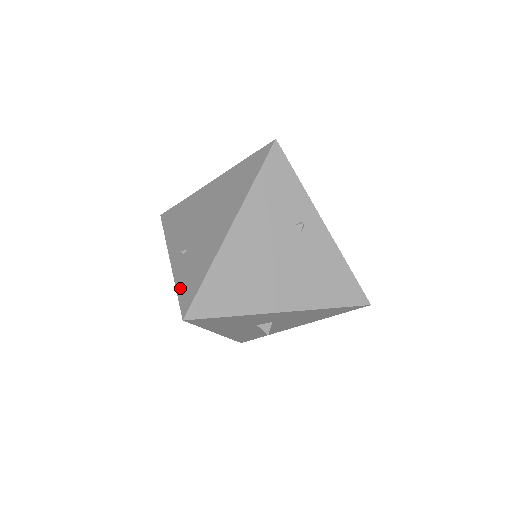
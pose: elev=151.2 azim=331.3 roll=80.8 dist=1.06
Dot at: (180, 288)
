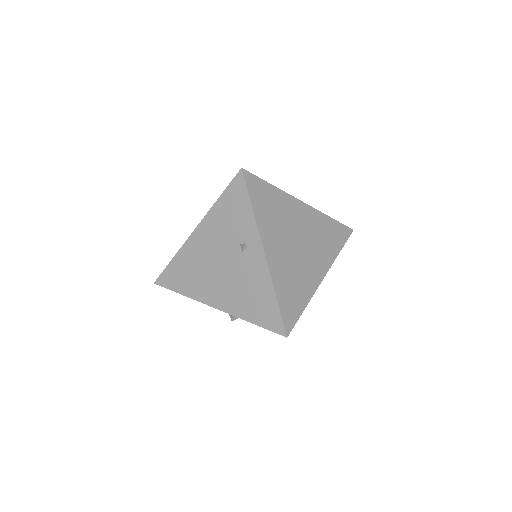
Dot at: occluded
